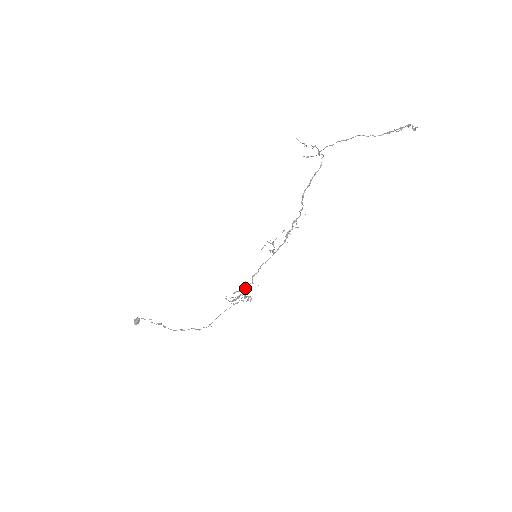
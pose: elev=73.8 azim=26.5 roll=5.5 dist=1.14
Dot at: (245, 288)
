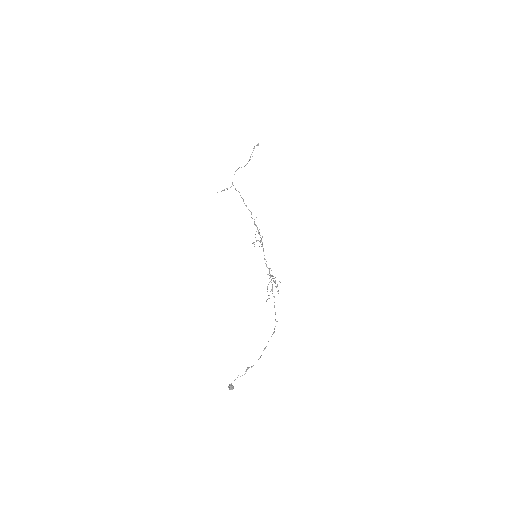
Dot at: (270, 275)
